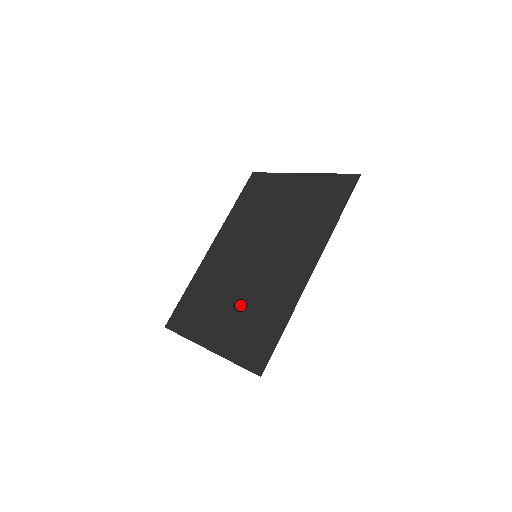
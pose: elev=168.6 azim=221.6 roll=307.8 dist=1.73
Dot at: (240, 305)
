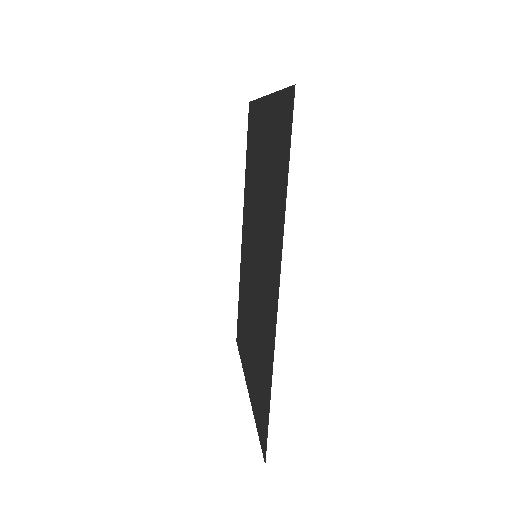
Dot at: (253, 336)
